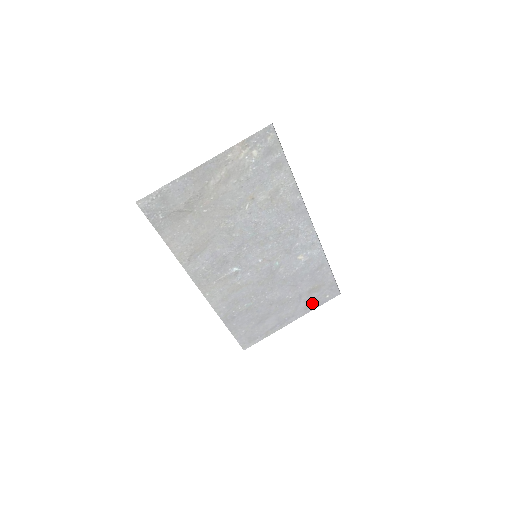
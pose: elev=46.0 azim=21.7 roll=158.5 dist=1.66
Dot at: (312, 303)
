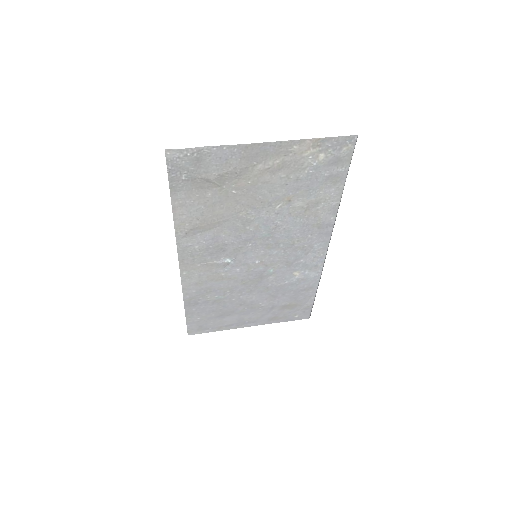
Dot at: (279, 317)
